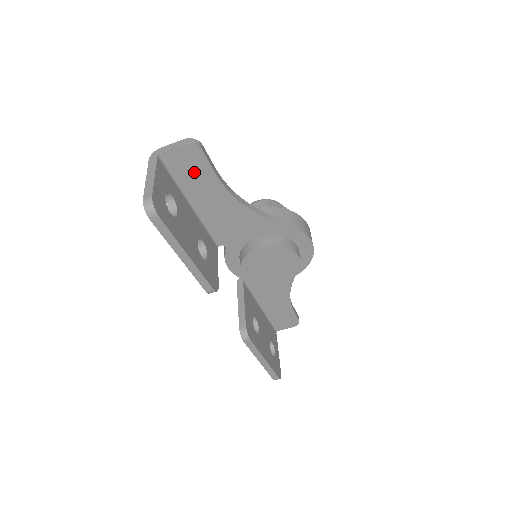
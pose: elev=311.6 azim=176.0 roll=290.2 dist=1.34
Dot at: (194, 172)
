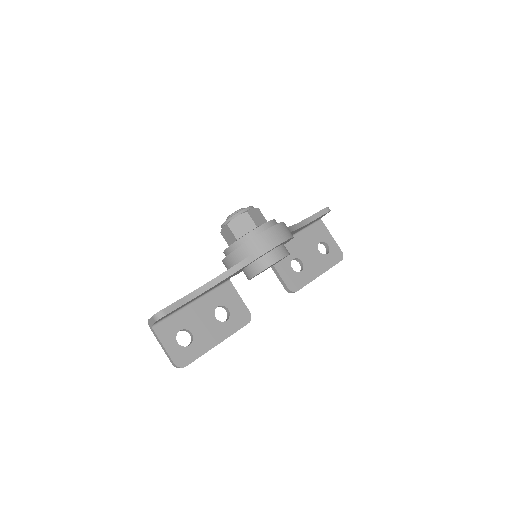
Dot at: occluded
